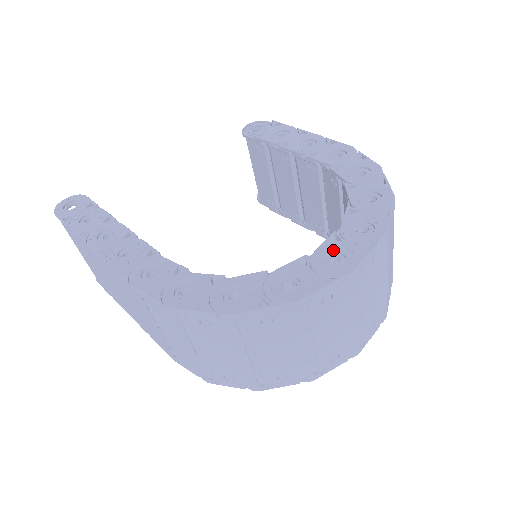
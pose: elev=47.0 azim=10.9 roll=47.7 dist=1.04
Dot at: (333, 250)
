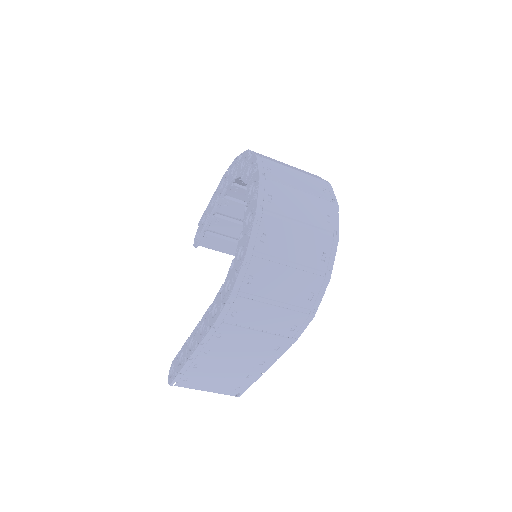
Dot at: (249, 189)
